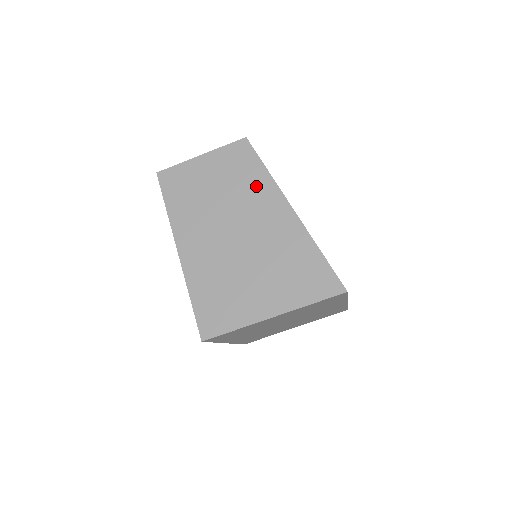
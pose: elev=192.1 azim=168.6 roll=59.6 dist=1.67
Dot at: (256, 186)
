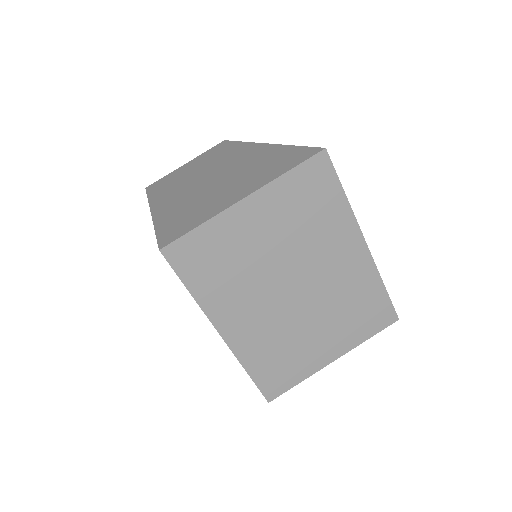
Dot at: (231, 152)
